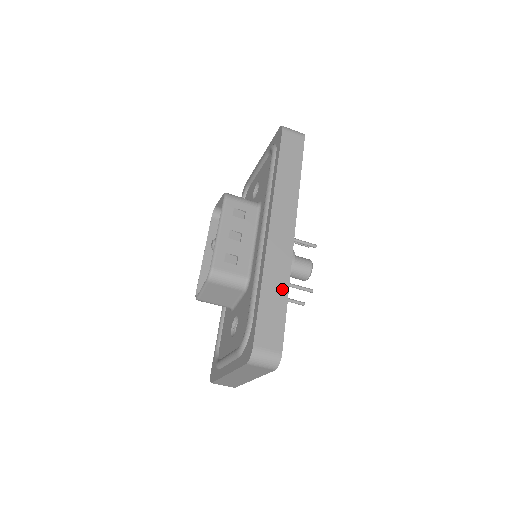
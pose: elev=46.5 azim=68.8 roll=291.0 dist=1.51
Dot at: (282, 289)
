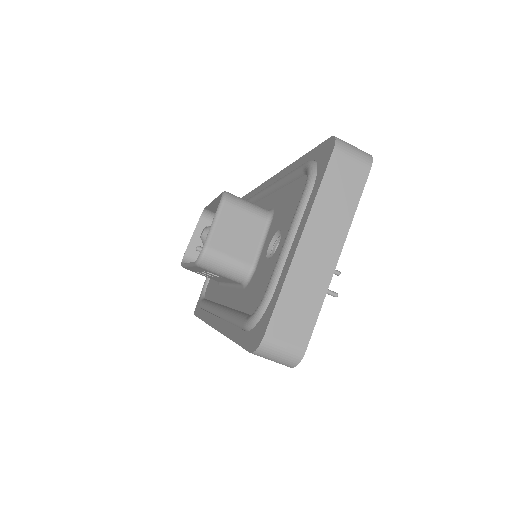
Dot at: occluded
